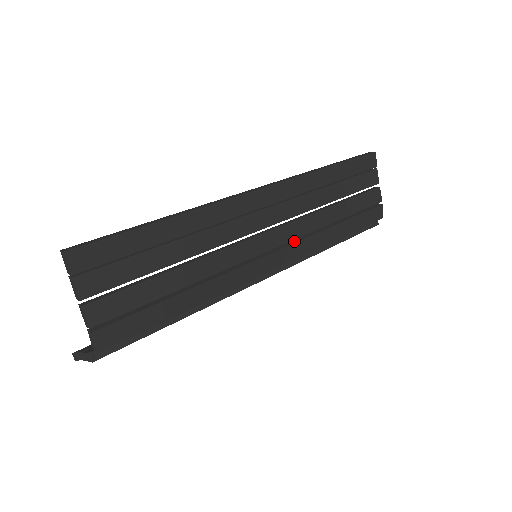
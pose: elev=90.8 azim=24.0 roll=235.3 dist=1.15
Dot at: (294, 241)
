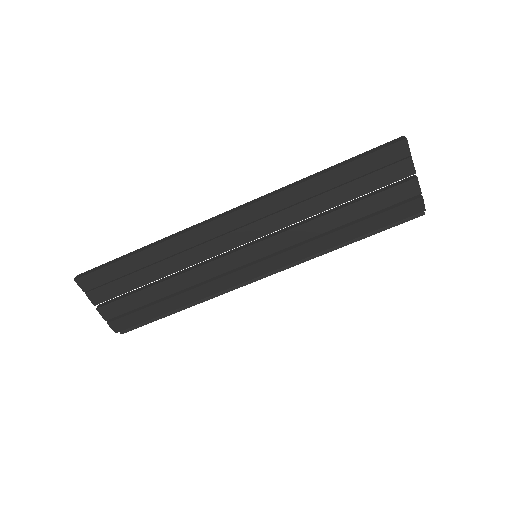
Dot at: (283, 250)
